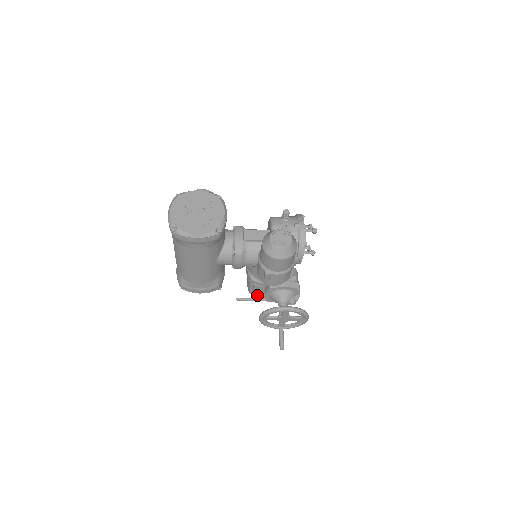
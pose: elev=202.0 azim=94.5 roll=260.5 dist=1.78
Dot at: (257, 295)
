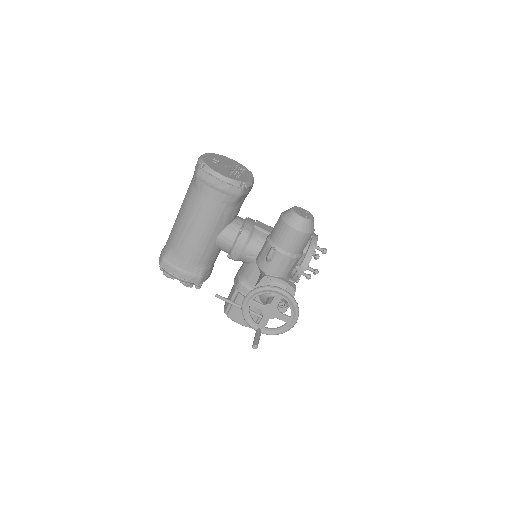
Dot at: (233, 314)
